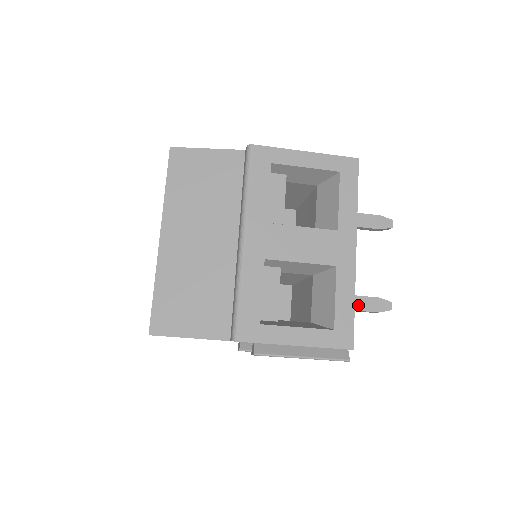
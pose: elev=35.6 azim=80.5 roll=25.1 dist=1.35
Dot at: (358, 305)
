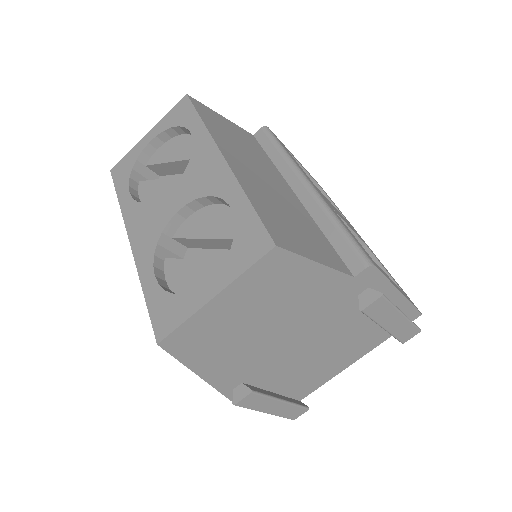
Dot at: occluded
